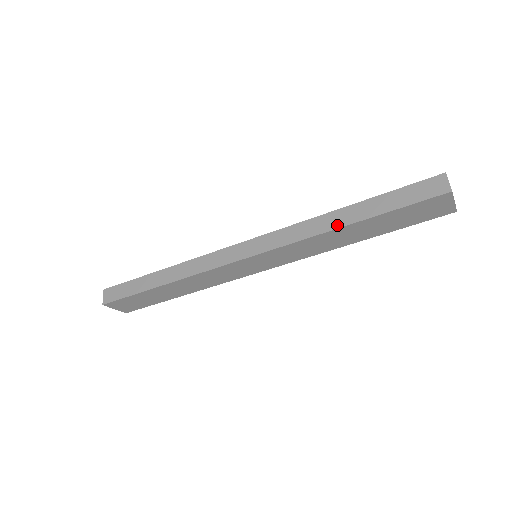
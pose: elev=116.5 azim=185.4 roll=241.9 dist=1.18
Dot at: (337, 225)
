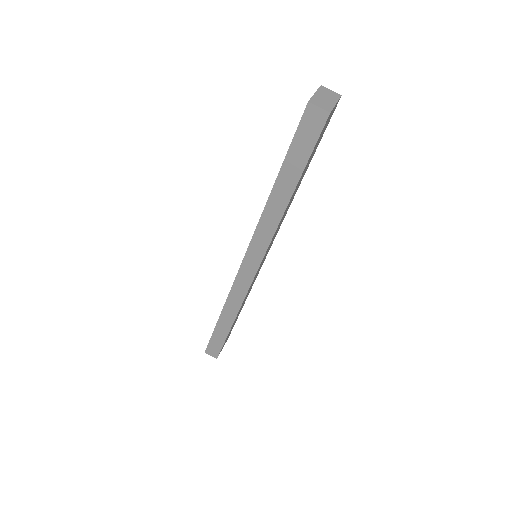
Dot at: (283, 206)
